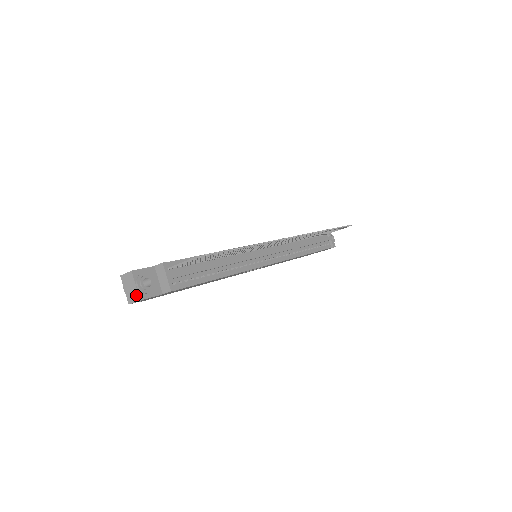
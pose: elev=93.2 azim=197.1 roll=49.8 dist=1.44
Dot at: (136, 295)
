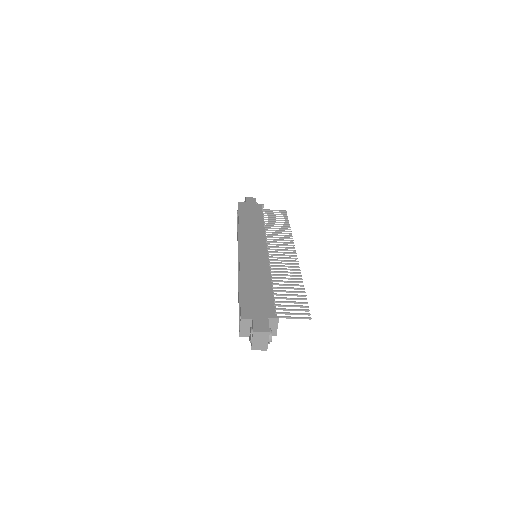
Dot at: (265, 347)
